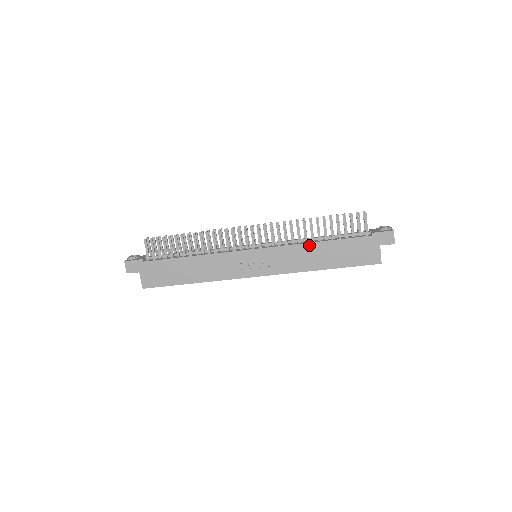
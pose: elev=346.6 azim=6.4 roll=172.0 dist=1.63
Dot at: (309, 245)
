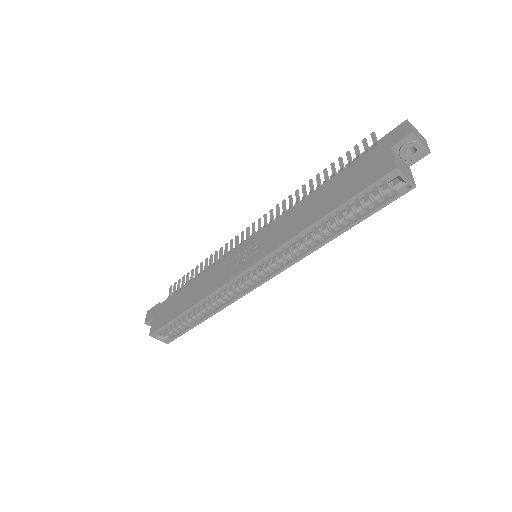
Dot at: (302, 202)
